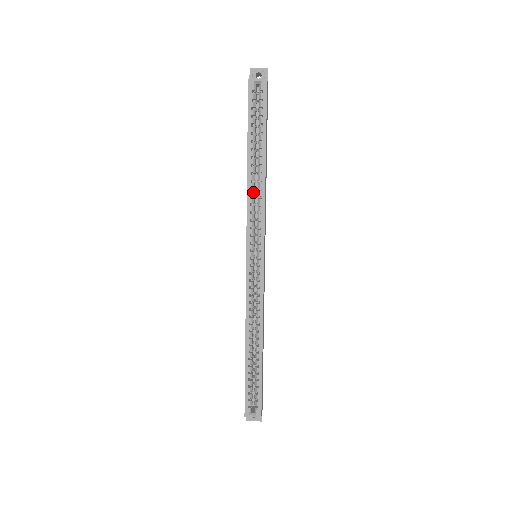
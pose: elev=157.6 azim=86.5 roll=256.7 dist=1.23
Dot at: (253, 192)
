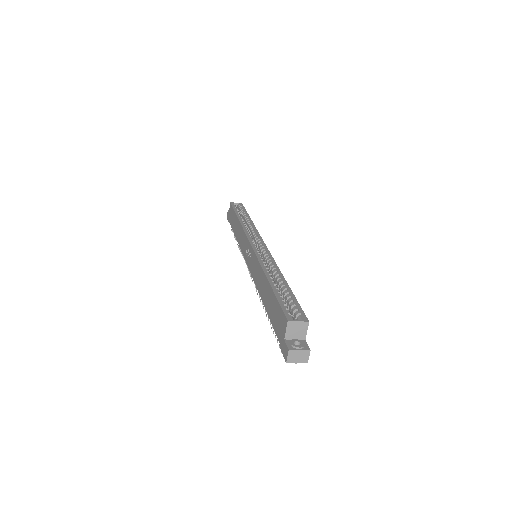
Dot at: occluded
